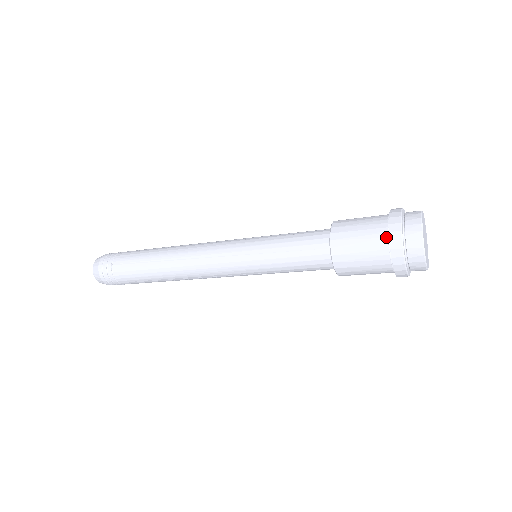
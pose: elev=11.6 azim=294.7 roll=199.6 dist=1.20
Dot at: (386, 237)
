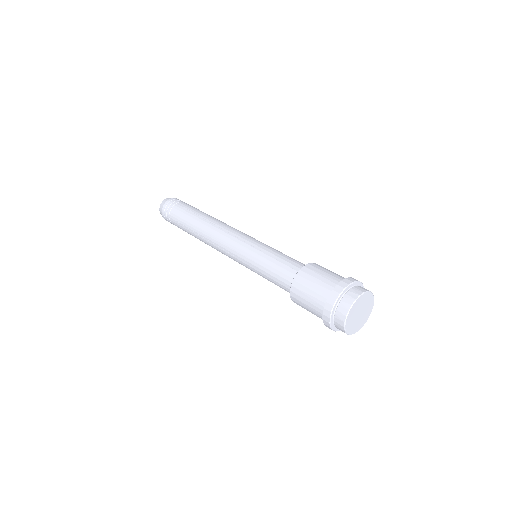
Dot at: occluded
